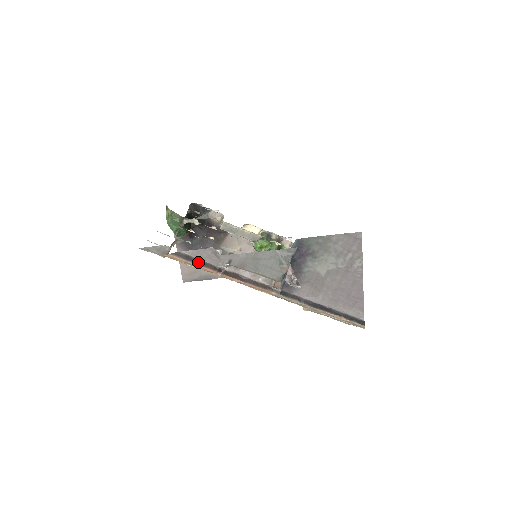
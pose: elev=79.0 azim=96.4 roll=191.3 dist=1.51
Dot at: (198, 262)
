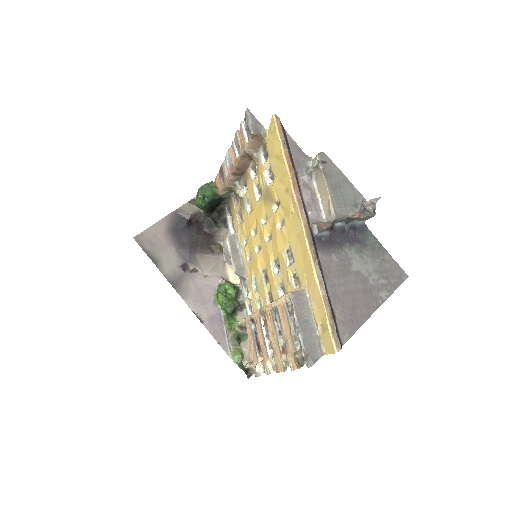
Dot at: (288, 148)
